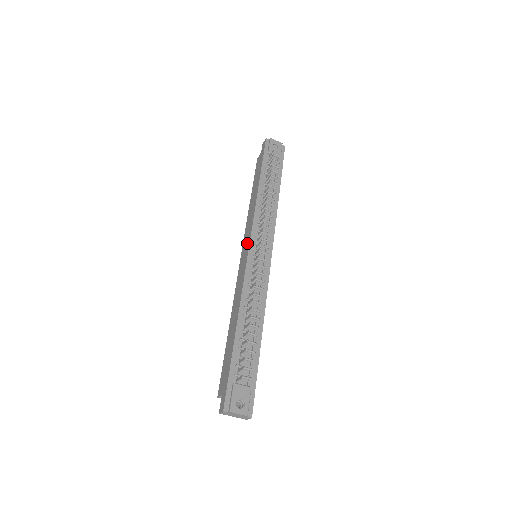
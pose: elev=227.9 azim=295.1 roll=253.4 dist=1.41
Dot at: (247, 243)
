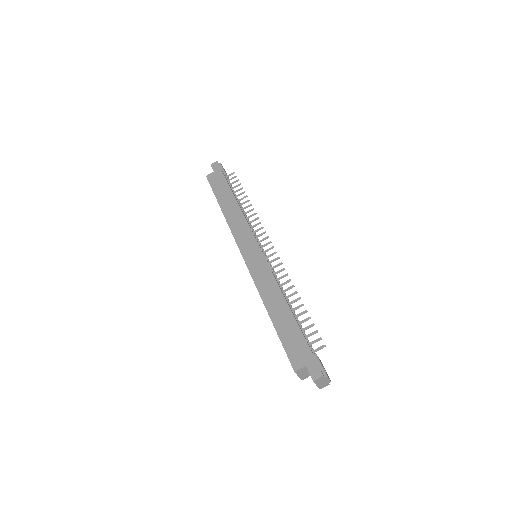
Dot at: (251, 243)
